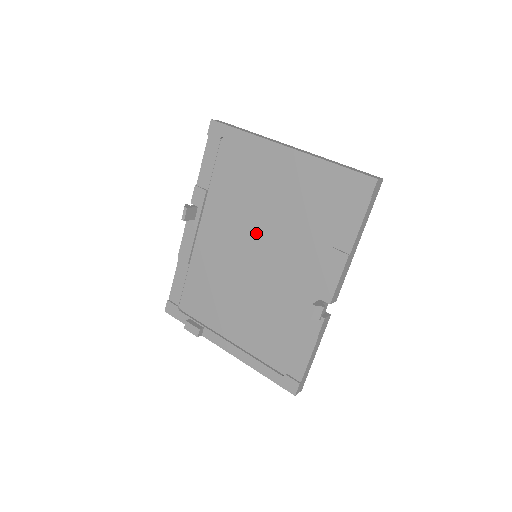
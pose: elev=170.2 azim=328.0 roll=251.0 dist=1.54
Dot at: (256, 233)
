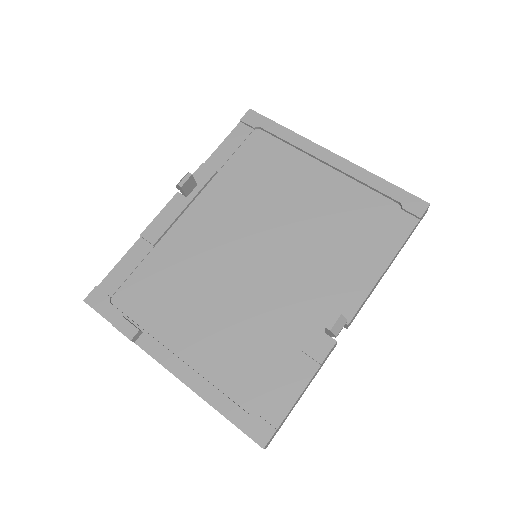
Dot at: (267, 229)
